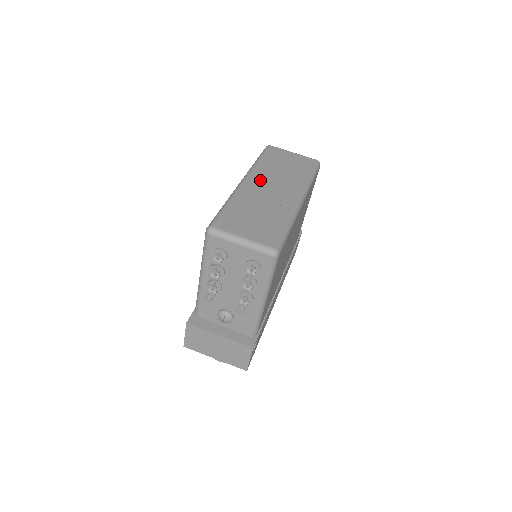
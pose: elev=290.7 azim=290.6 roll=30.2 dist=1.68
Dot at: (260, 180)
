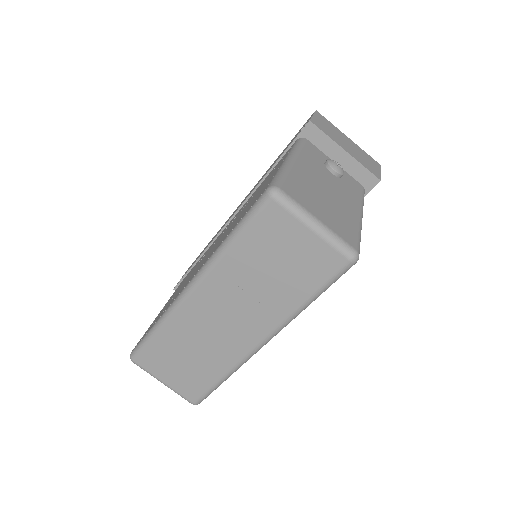
Dot at: (213, 298)
